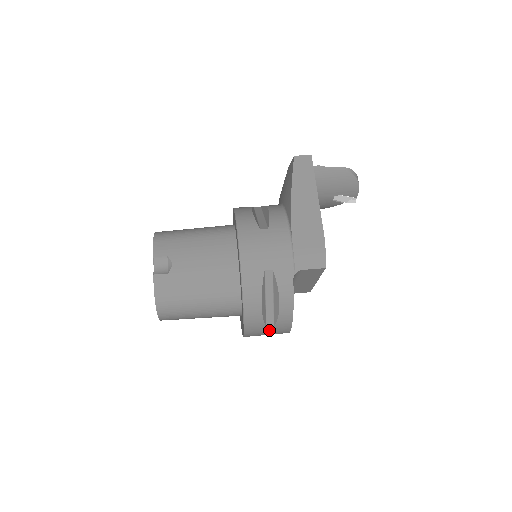
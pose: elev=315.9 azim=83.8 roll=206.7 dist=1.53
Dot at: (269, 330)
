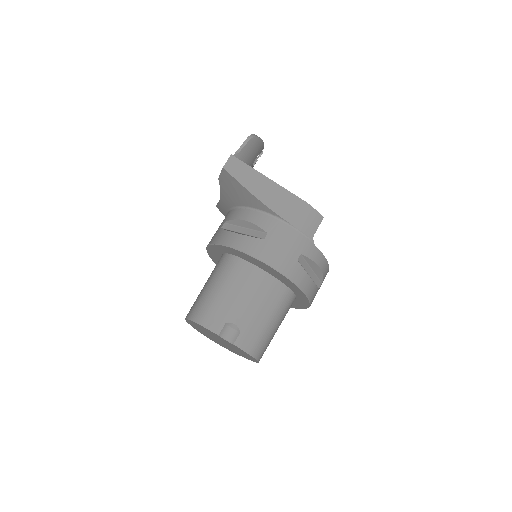
Dot at: (319, 288)
